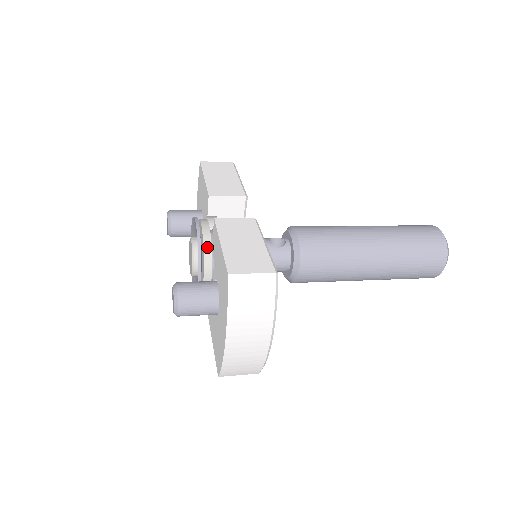
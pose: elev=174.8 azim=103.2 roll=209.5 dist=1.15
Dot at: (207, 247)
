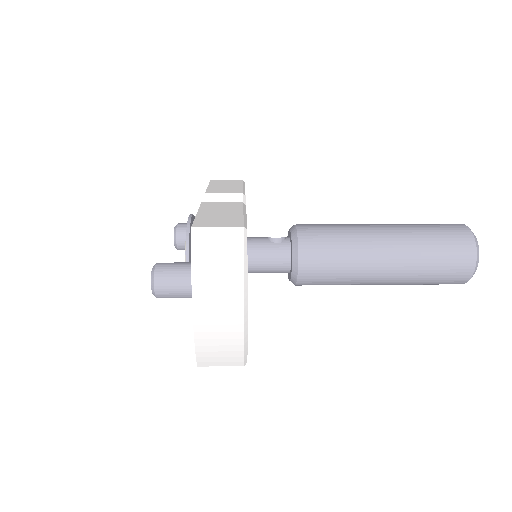
Dot at: occluded
